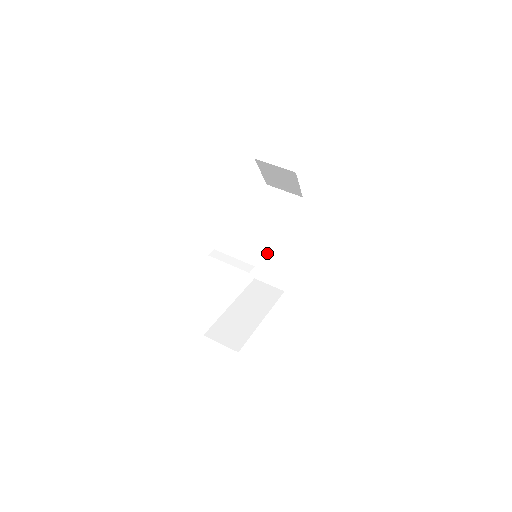
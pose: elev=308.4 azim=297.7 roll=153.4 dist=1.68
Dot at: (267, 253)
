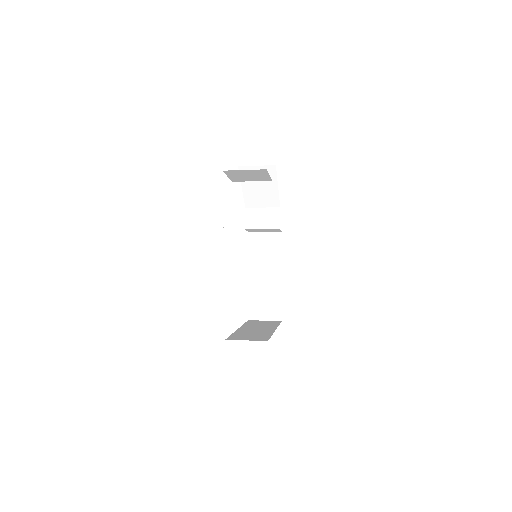
Dot at: (256, 286)
